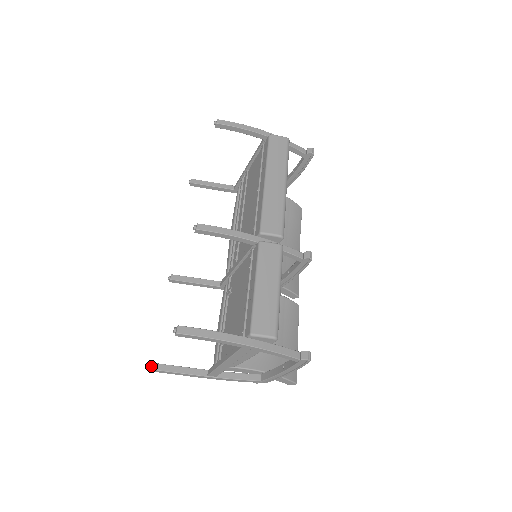
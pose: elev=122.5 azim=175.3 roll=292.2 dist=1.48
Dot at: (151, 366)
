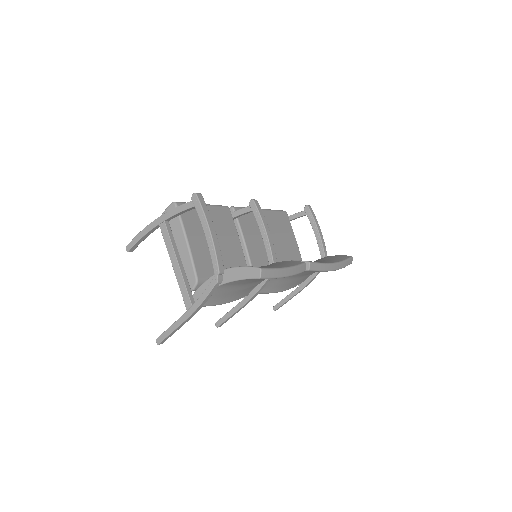
Dot at: (157, 339)
